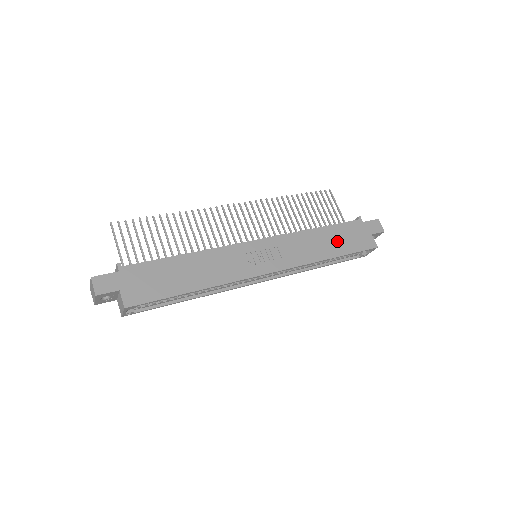
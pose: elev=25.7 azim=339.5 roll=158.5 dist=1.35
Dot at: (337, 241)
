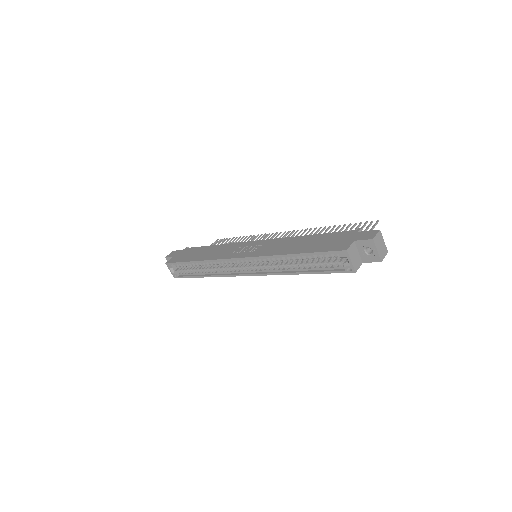
Dot at: (312, 244)
